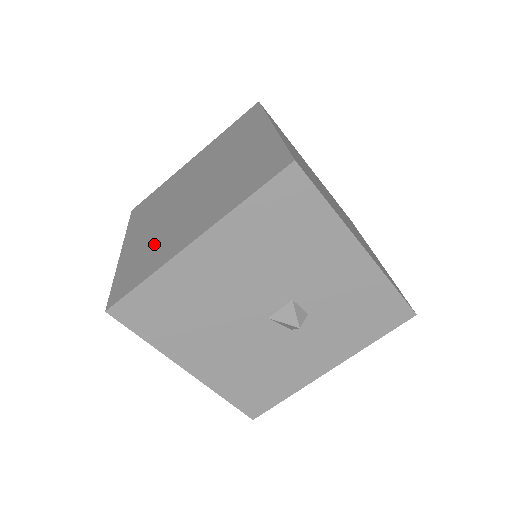
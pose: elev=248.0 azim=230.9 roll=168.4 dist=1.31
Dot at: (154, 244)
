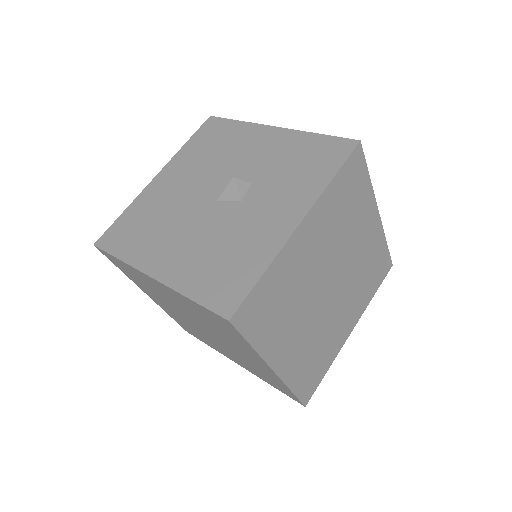
Dot at: occluded
